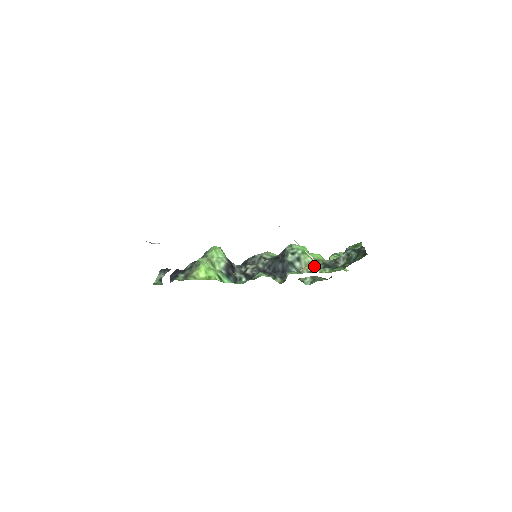
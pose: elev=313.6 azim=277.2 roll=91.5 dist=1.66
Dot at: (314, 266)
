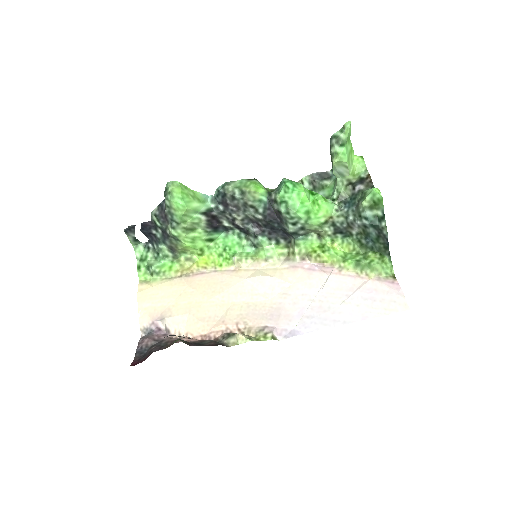
Dot at: (327, 259)
